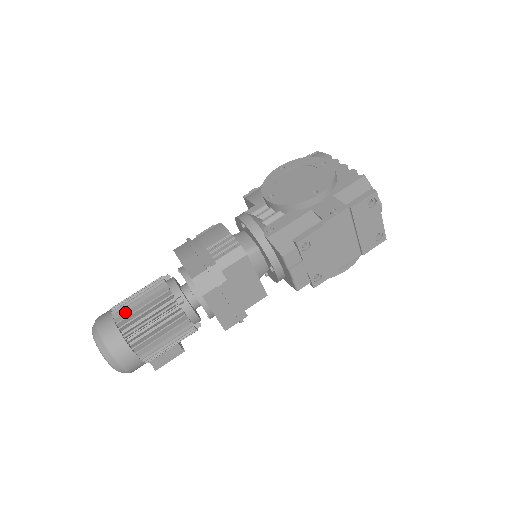
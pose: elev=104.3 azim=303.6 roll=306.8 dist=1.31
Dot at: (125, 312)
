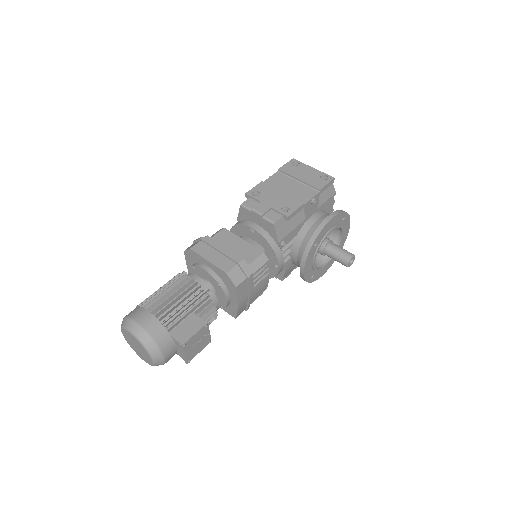
Dot at: occluded
